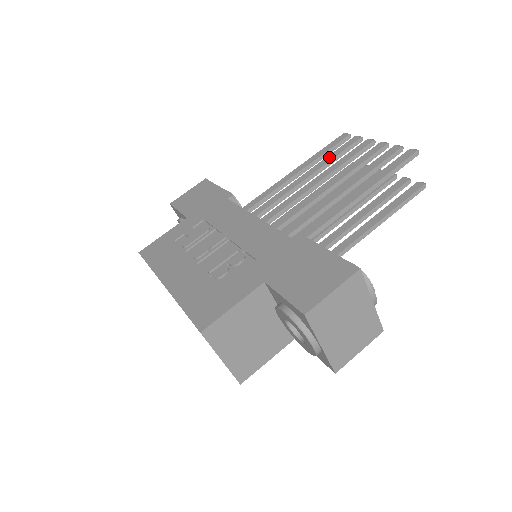
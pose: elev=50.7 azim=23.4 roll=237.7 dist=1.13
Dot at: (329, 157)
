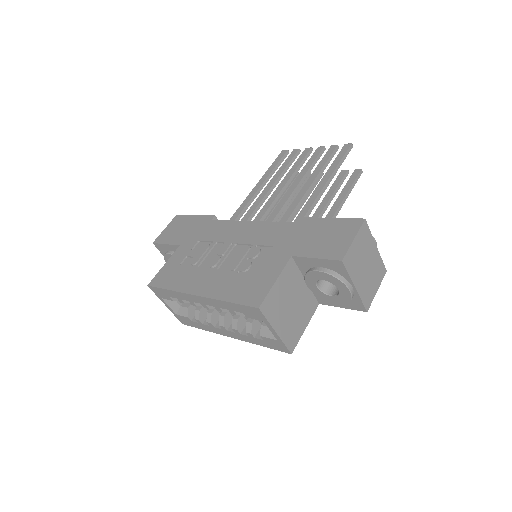
Dot at: (281, 168)
